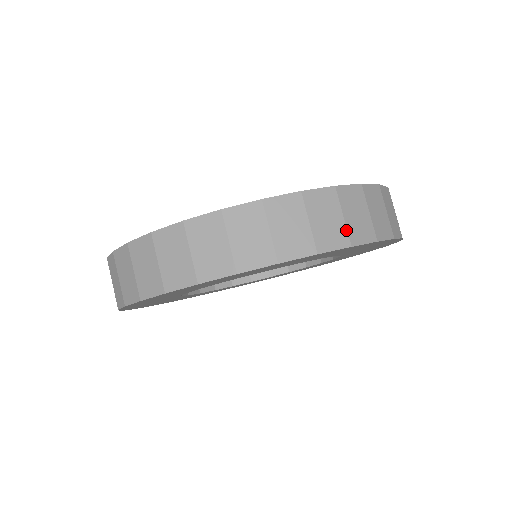
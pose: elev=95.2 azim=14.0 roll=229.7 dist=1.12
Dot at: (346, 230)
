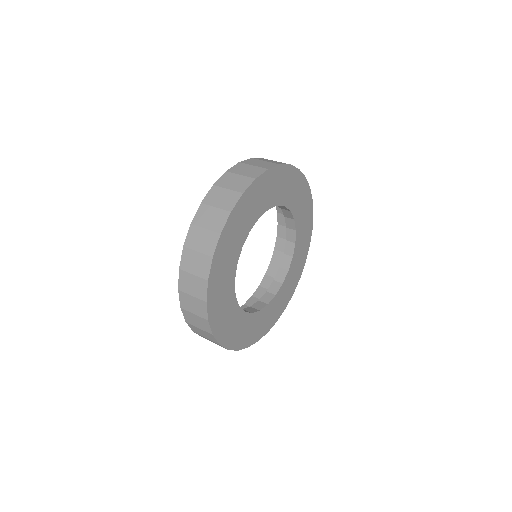
Dot at: (247, 177)
